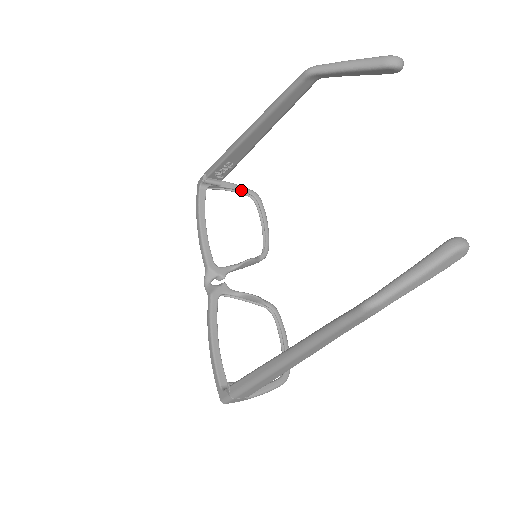
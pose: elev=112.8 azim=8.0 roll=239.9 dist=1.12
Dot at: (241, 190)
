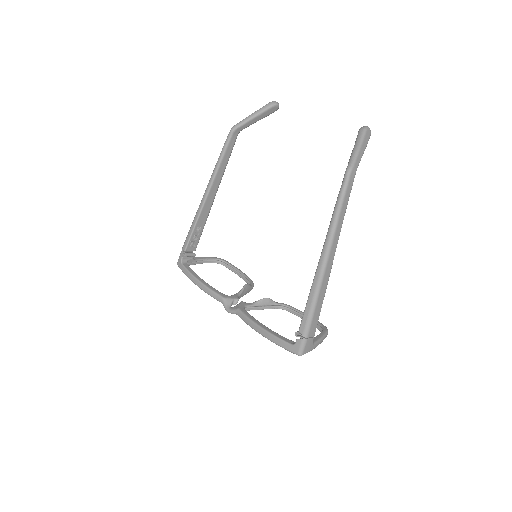
Dot at: (209, 259)
